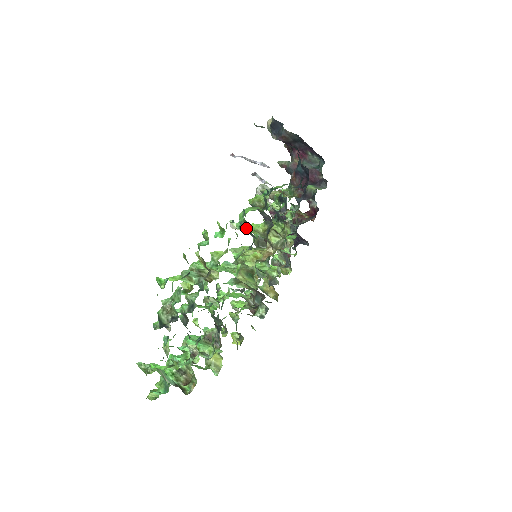
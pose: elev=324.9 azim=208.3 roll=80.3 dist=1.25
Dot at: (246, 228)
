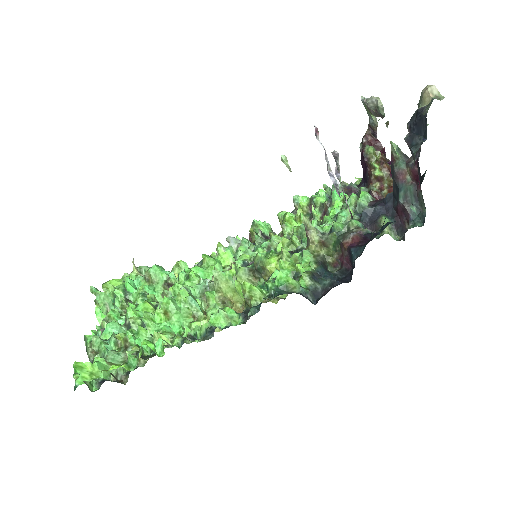
Dot at: occluded
